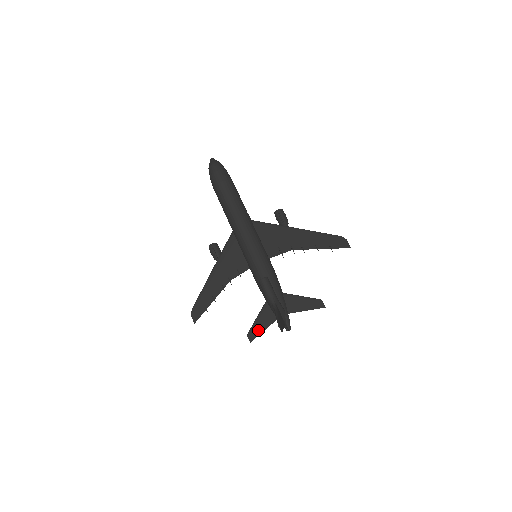
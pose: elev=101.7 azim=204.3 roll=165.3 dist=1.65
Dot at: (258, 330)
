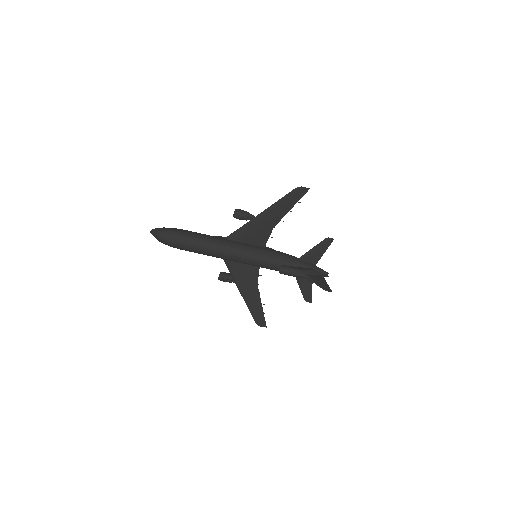
Dot at: (308, 292)
